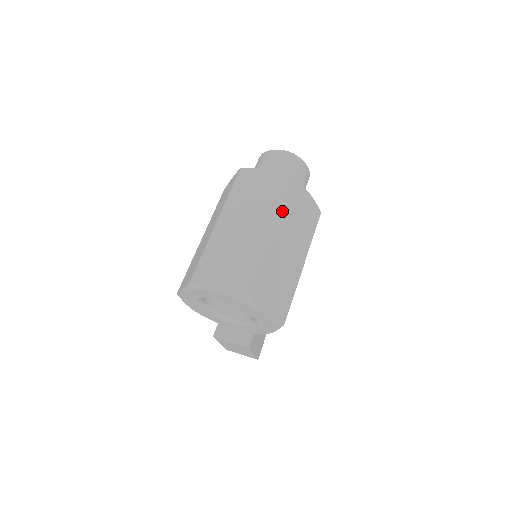
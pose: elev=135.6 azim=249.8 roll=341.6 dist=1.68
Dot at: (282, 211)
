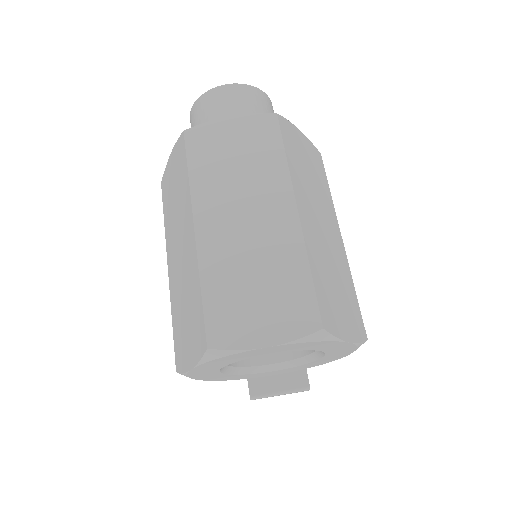
Dot at: (288, 169)
